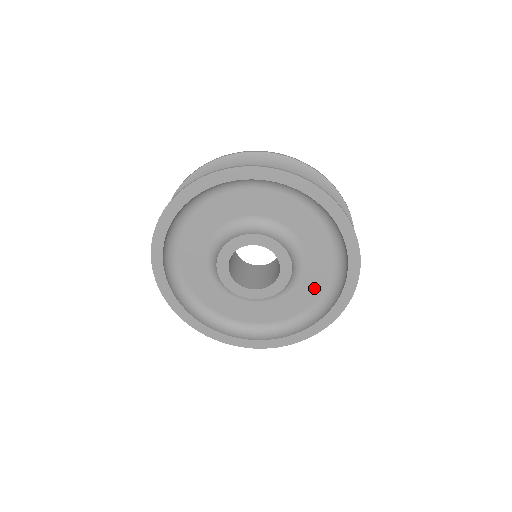
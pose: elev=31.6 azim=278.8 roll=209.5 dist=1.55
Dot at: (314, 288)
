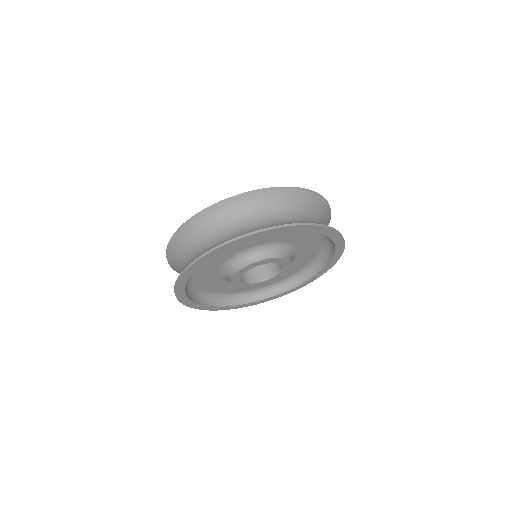
Dot at: (293, 270)
